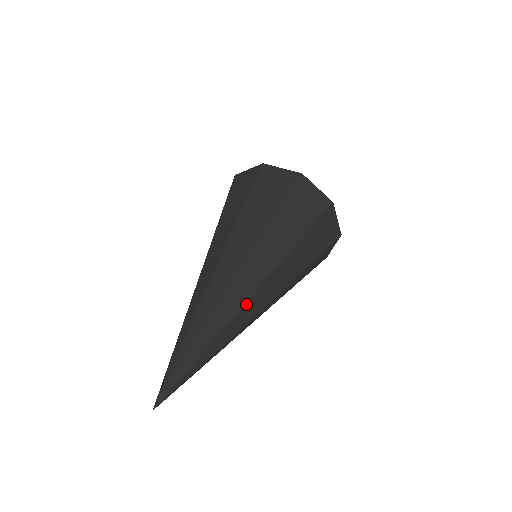
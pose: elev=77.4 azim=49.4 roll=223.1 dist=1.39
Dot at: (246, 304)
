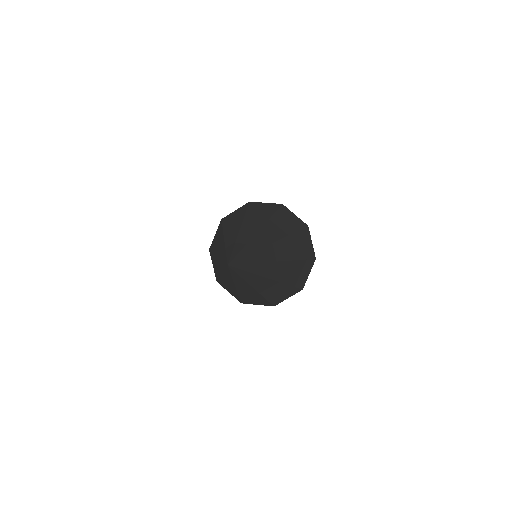
Dot at: (275, 243)
